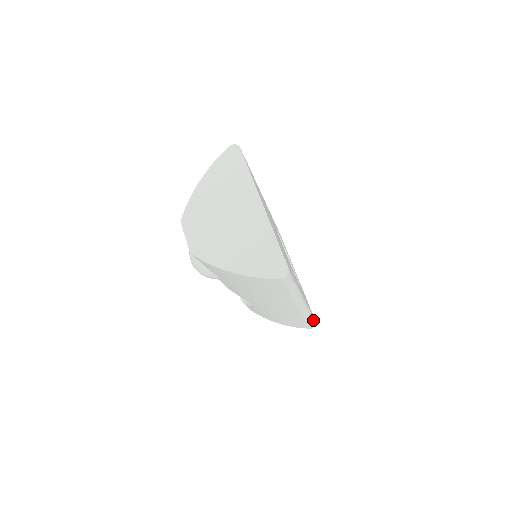
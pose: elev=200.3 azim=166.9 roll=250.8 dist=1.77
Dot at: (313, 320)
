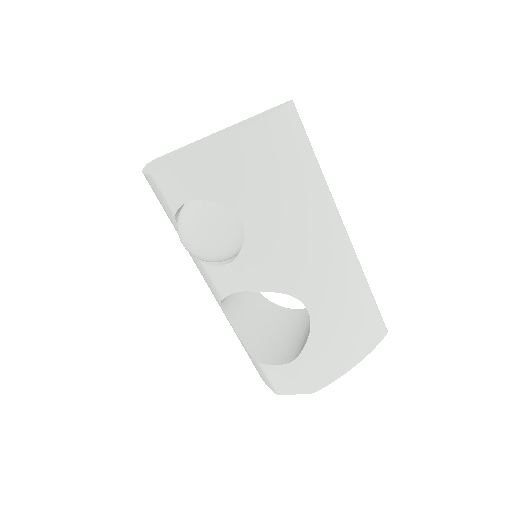
Dot at: occluded
